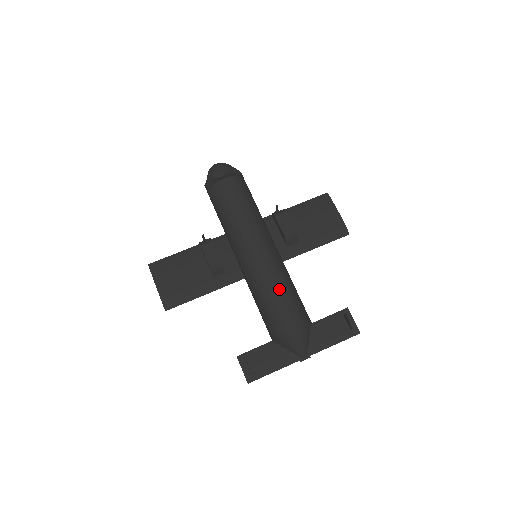
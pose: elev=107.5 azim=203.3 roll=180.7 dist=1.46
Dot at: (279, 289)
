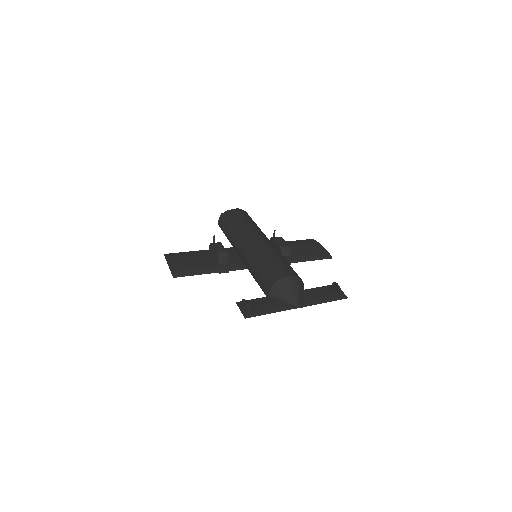
Dot at: (277, 257)
